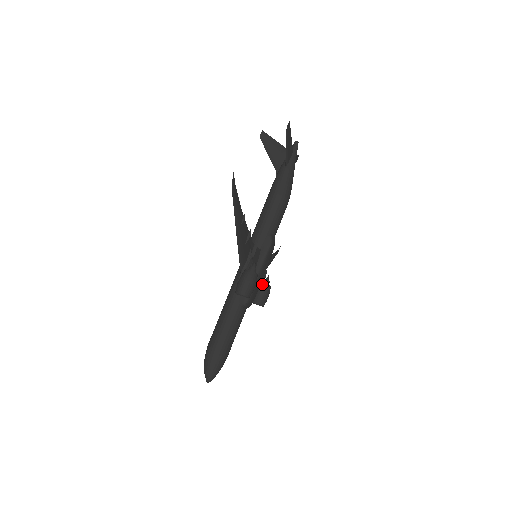
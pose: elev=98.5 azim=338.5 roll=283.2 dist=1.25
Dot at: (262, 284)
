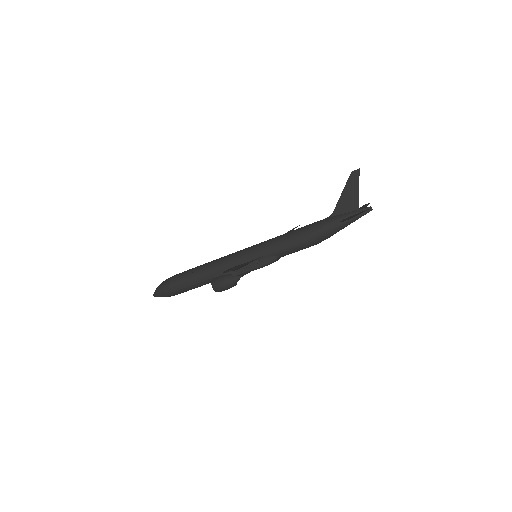
Dot at: occluded
